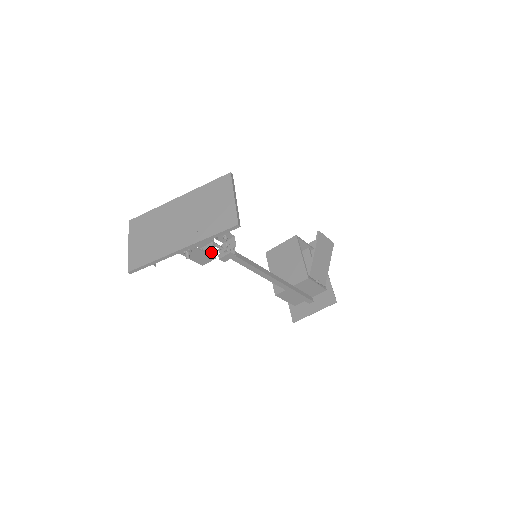
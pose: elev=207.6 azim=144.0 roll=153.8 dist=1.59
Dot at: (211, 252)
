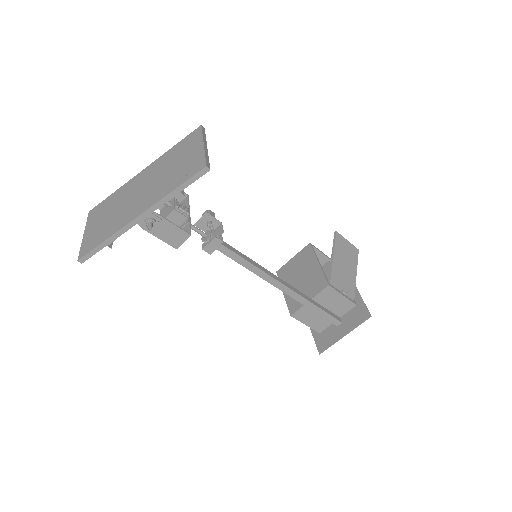
Dot at: (186, 230)
